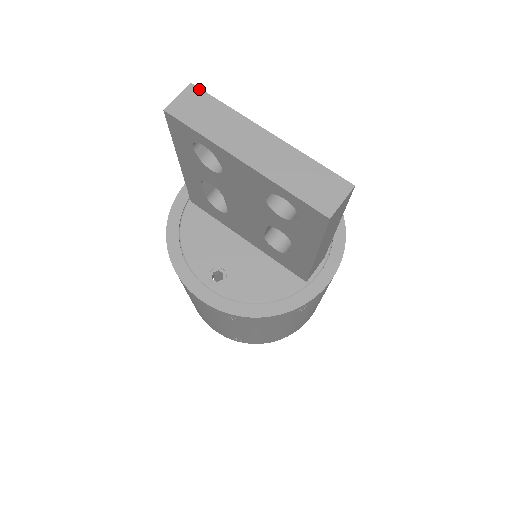
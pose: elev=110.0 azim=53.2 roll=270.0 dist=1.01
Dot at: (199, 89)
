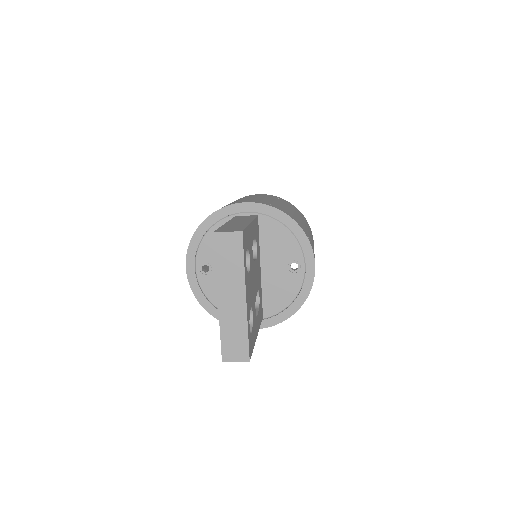
Dot at: (242, 240)
